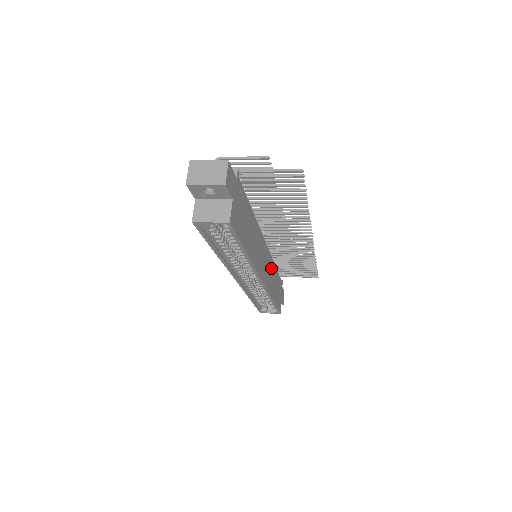
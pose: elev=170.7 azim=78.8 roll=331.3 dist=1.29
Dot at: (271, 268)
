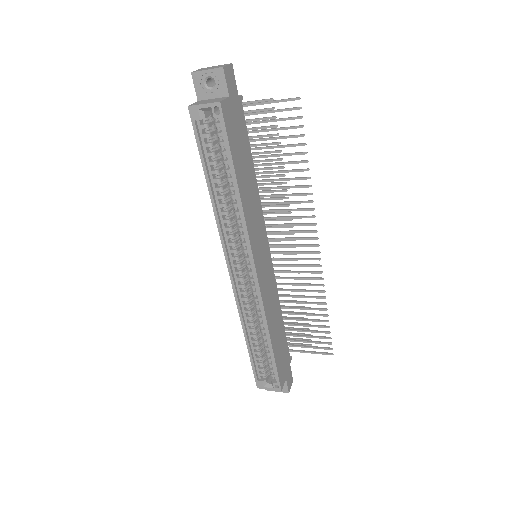
Dot at: (273, 293)
